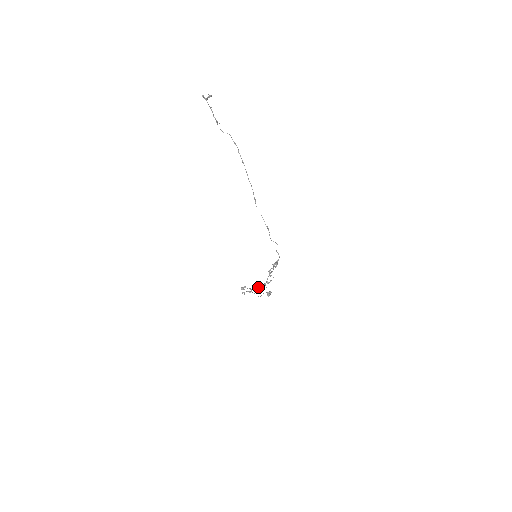
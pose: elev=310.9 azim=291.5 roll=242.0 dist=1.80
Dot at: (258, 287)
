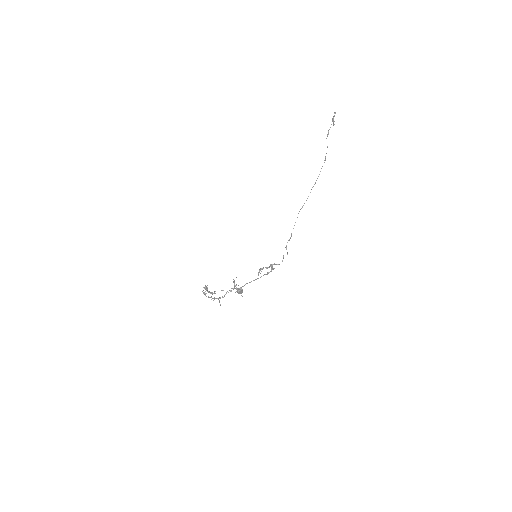
Dot at: occluded
